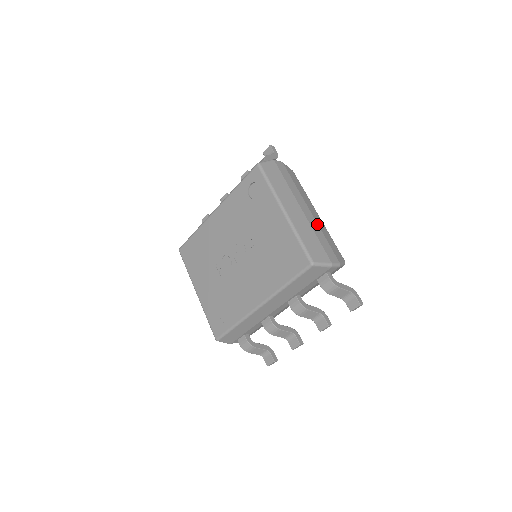
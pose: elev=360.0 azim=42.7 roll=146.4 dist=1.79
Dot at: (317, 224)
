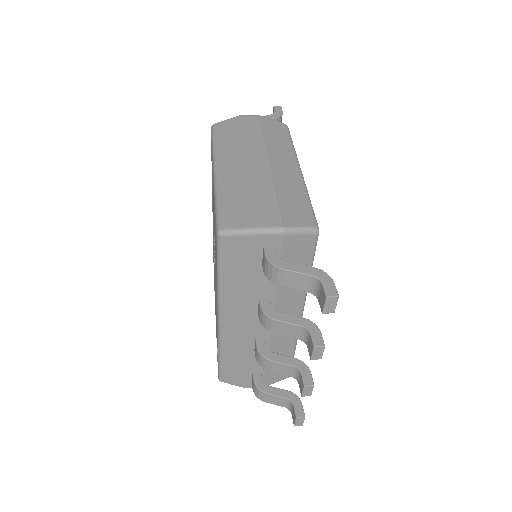
Dot at: (271, 178)
